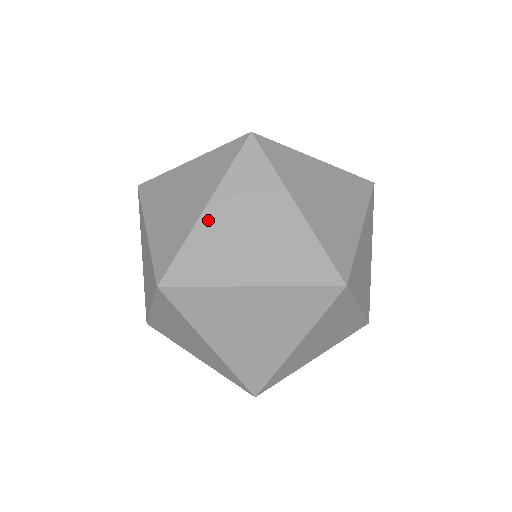
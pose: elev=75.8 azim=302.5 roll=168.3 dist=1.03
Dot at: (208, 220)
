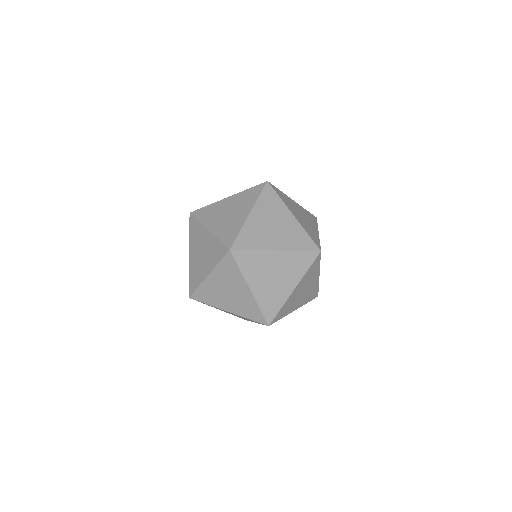
Dot at: (252, 219)
